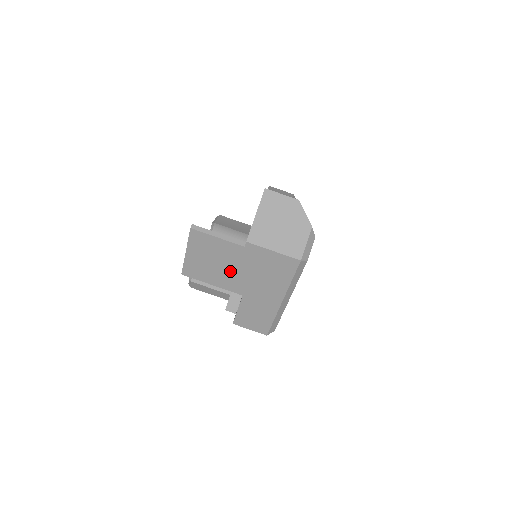
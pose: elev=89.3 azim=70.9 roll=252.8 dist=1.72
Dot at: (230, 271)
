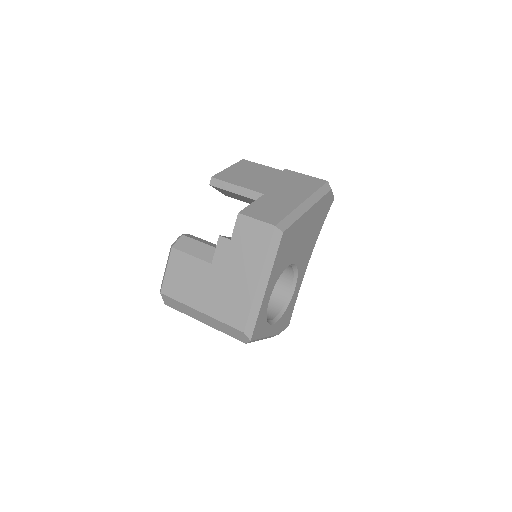
Dot at: (261, 180)
